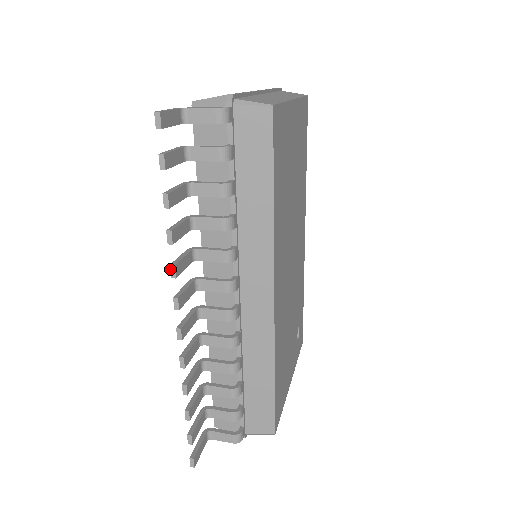
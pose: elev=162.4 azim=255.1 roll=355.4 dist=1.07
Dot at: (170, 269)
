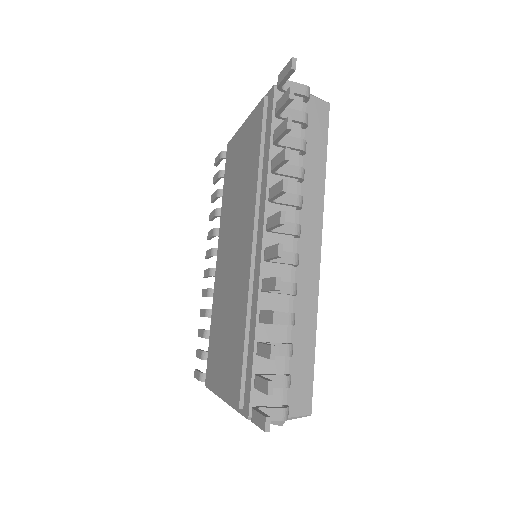
Dot at: (283, 182)
